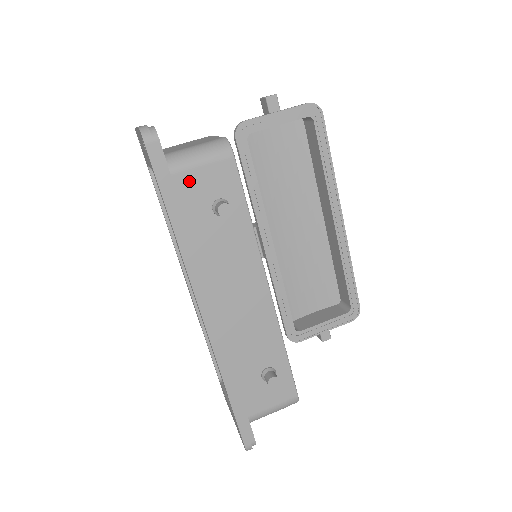
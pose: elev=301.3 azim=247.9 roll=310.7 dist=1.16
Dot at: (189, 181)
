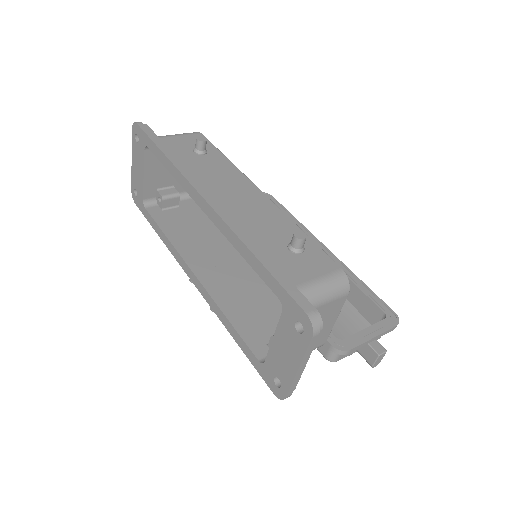
Dot at: (172, 141)
